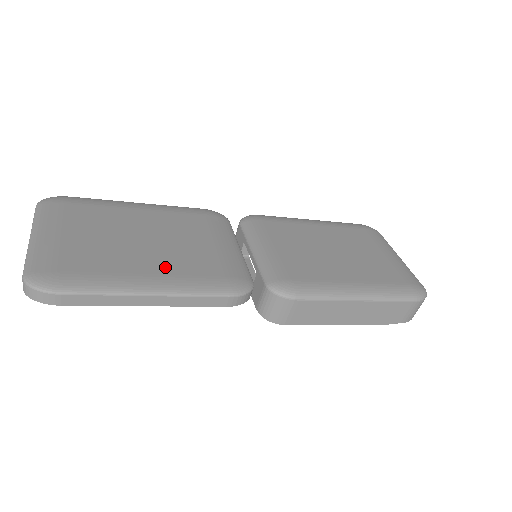
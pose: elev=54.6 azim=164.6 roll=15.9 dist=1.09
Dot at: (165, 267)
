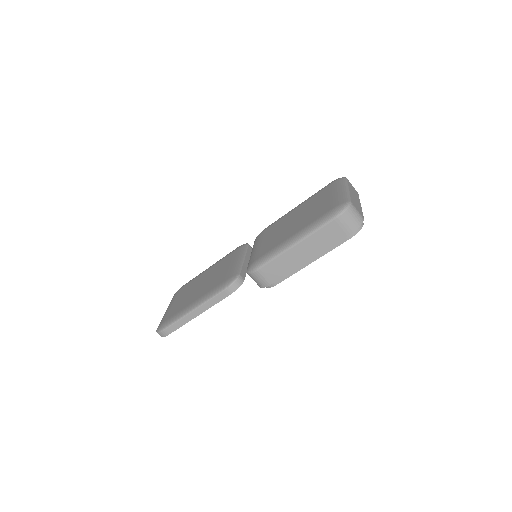
Dot at: (202, 294)
